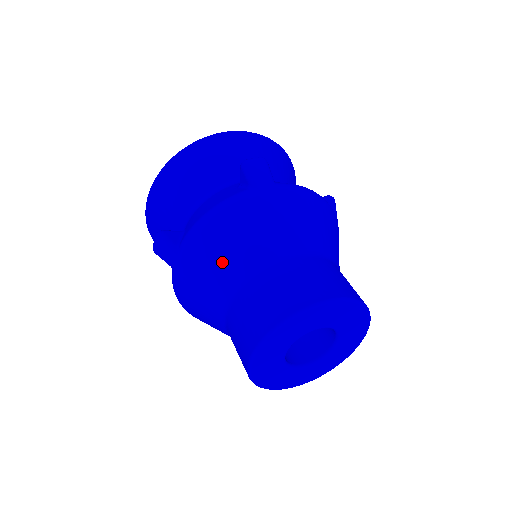
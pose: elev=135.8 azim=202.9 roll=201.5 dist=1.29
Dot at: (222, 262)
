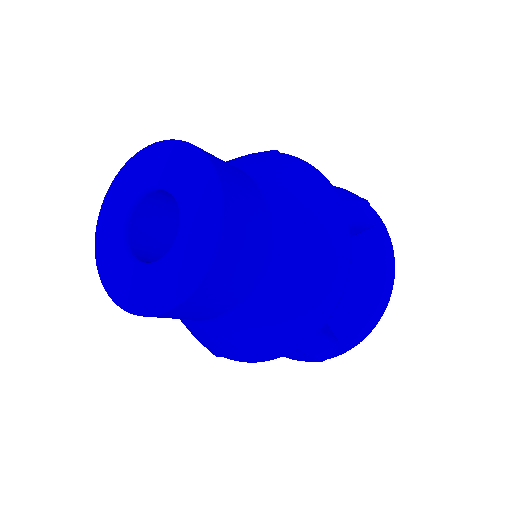
Dot at: occluded
